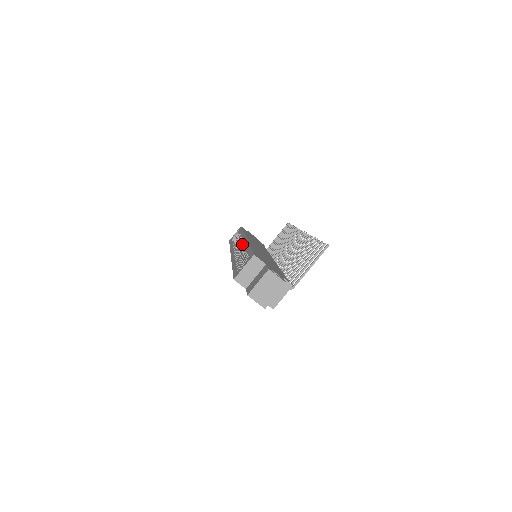
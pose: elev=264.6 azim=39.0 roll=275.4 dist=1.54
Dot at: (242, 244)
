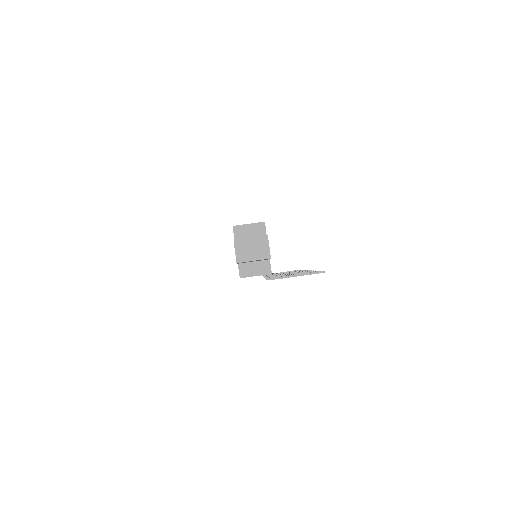
Dot at: occluded
